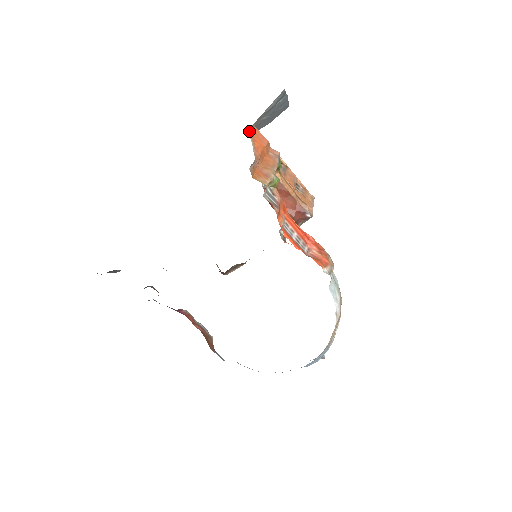
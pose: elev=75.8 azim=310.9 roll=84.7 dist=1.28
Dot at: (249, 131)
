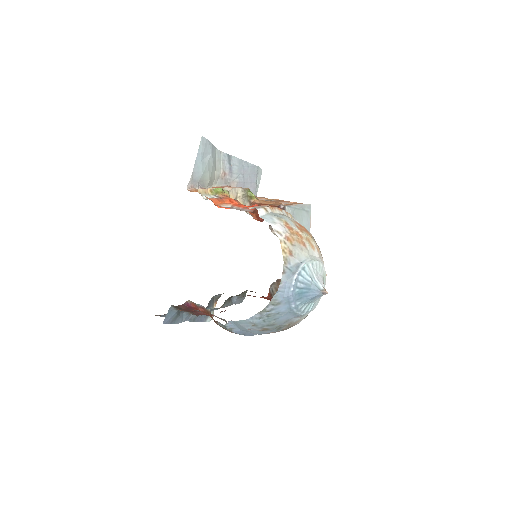
Dot at: occluded
